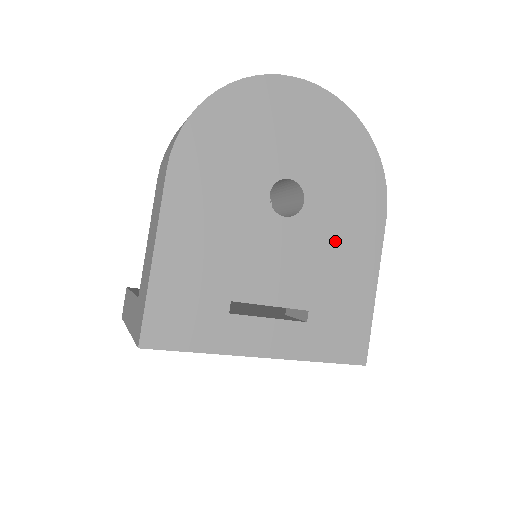
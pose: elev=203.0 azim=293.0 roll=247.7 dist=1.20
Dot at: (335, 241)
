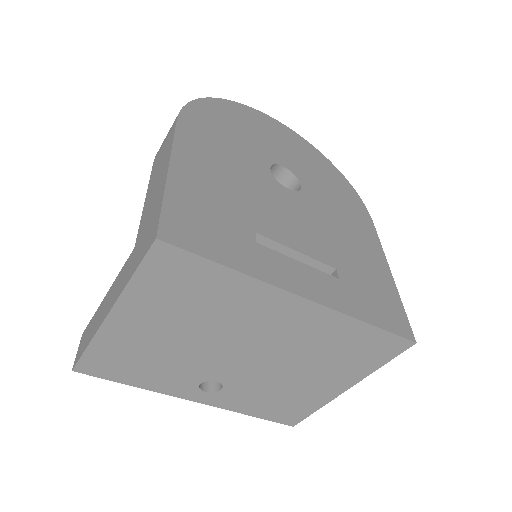
Dot at: (338, 222)
